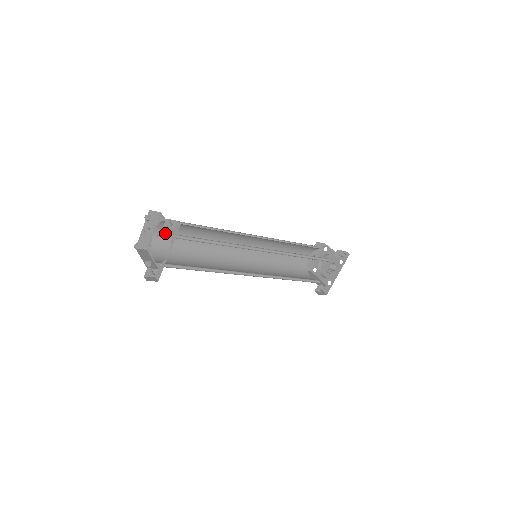
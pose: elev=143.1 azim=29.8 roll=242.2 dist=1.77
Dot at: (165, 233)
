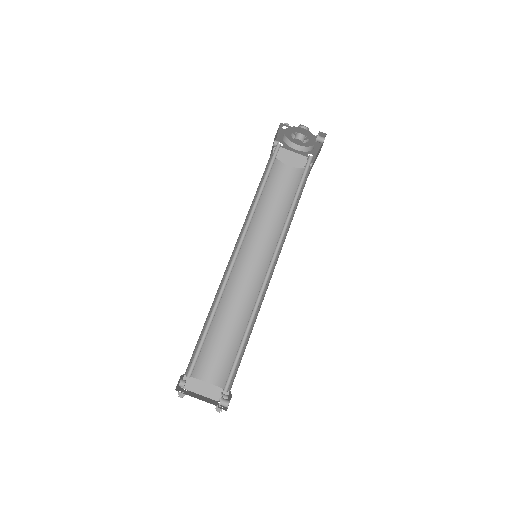
Dot at: occluded
